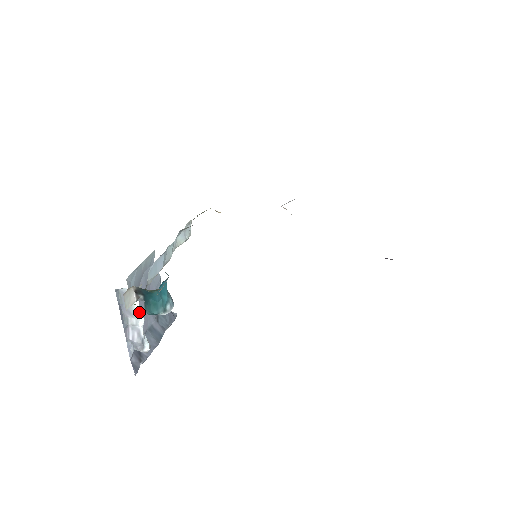
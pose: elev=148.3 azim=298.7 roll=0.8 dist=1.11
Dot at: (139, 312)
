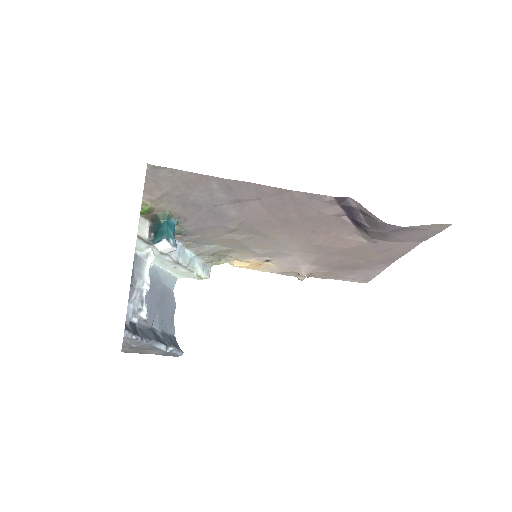
Dot at: (148, 274)
